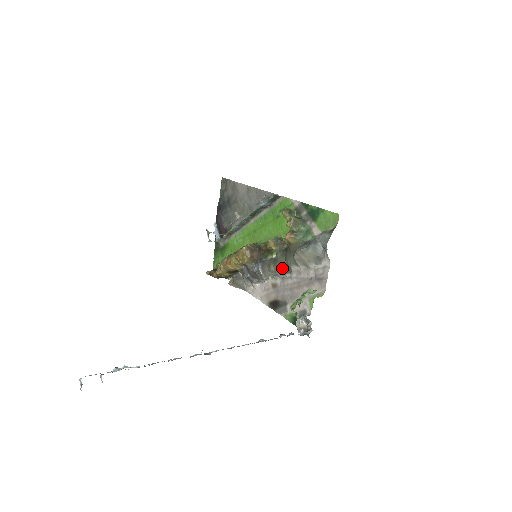
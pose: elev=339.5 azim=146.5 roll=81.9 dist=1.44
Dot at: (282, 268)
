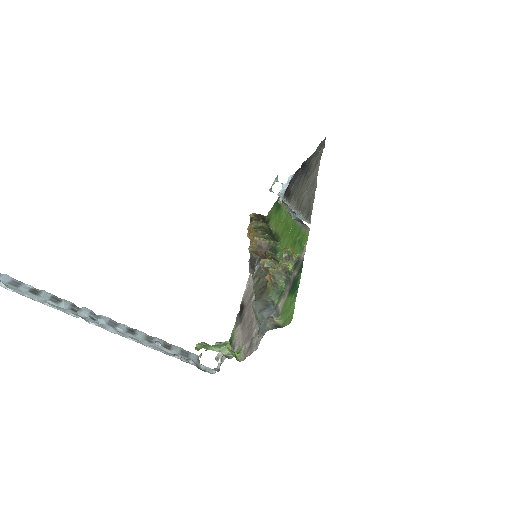
Dot at: (255, 293)
